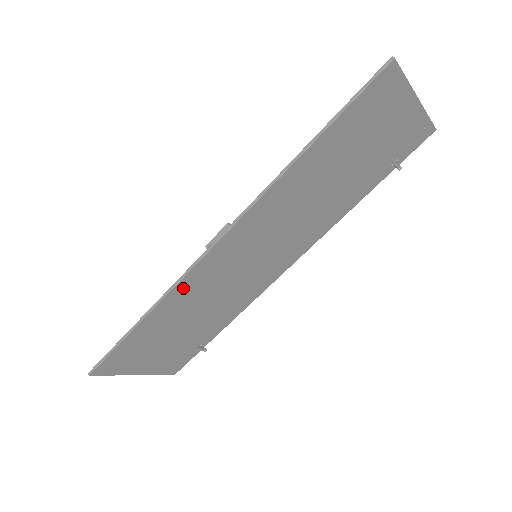
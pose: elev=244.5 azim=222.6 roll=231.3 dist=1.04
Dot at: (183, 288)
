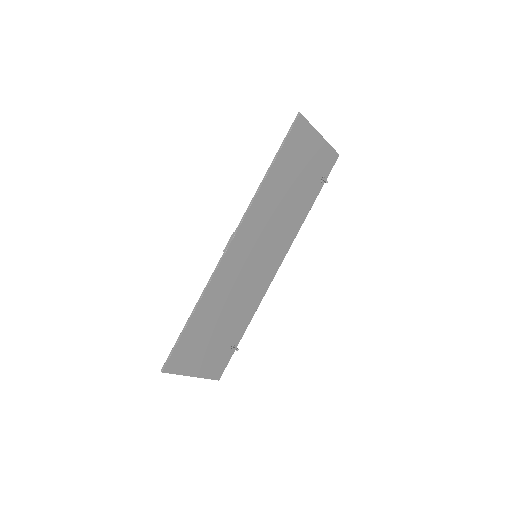
Dot at: (215, 283)
